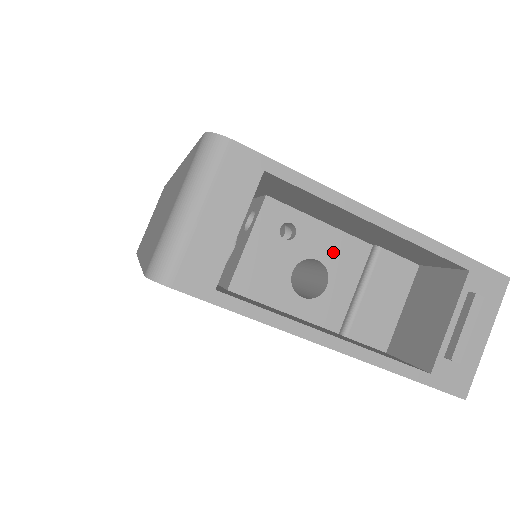
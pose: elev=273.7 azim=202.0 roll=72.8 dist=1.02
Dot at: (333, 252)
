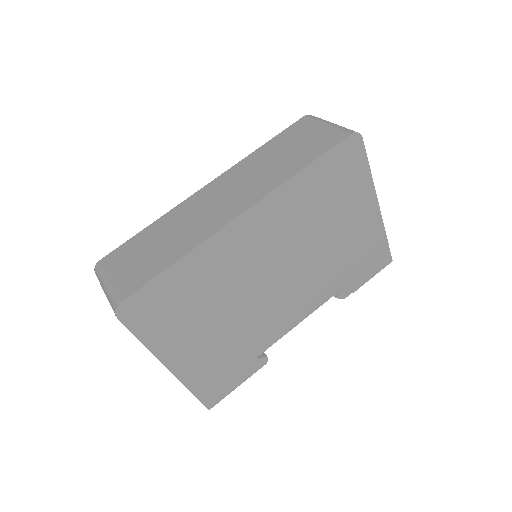
Dot at: occluded
